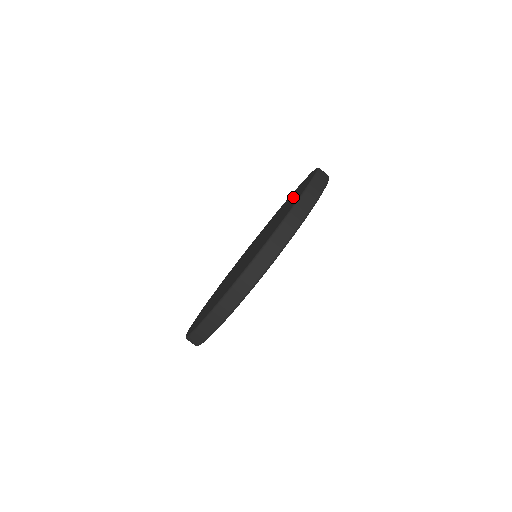
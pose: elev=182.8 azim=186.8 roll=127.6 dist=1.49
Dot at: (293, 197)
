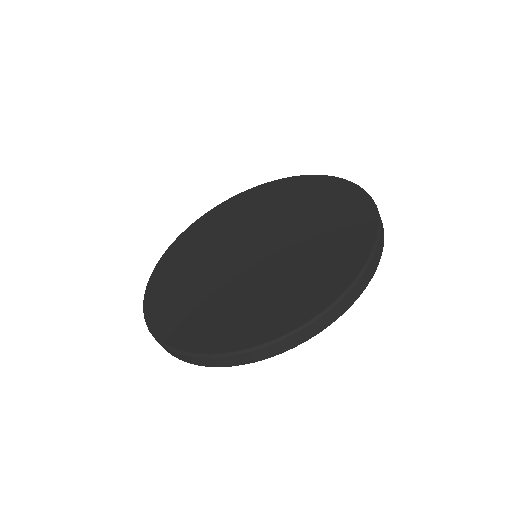
Dot at: (332, 233)
